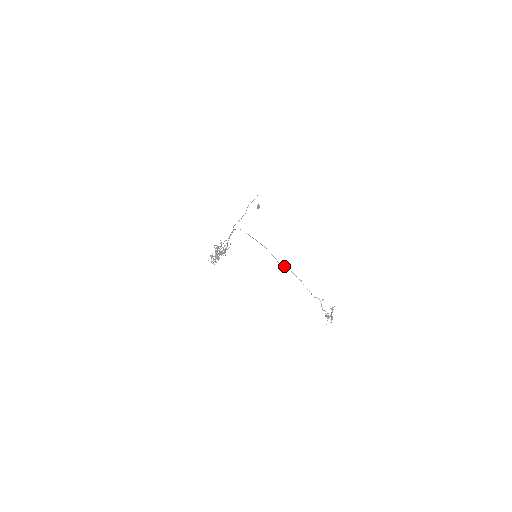
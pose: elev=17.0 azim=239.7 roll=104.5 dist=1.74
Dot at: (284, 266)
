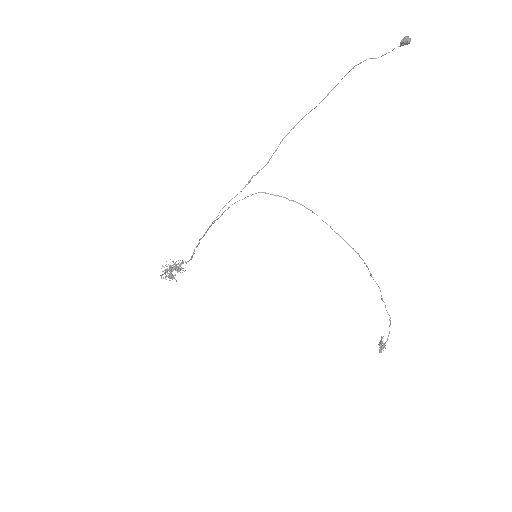
Dot at: occluded
